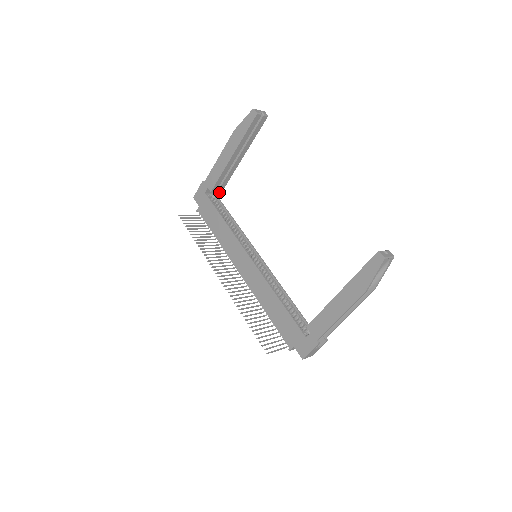
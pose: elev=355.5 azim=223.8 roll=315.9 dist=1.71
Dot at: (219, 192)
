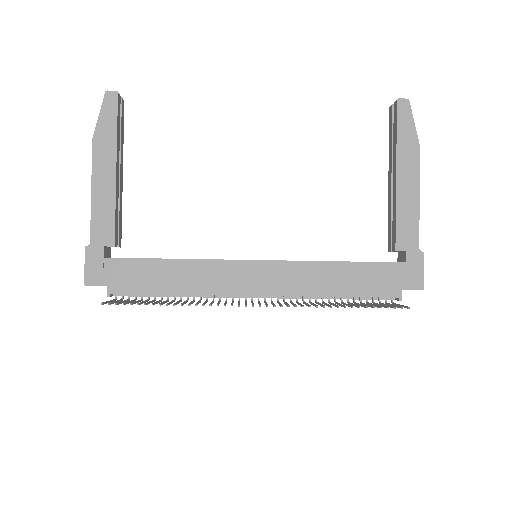
Dot at: occluded
